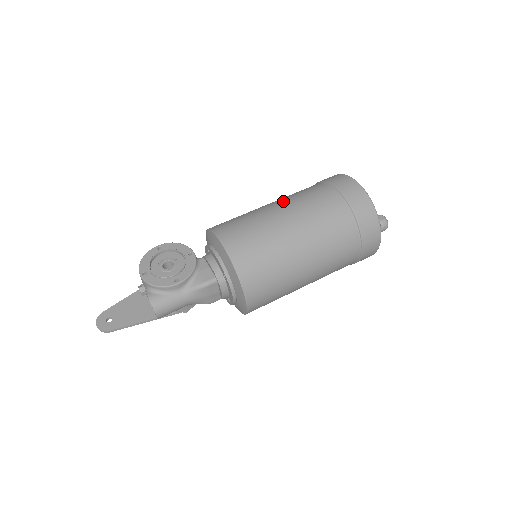
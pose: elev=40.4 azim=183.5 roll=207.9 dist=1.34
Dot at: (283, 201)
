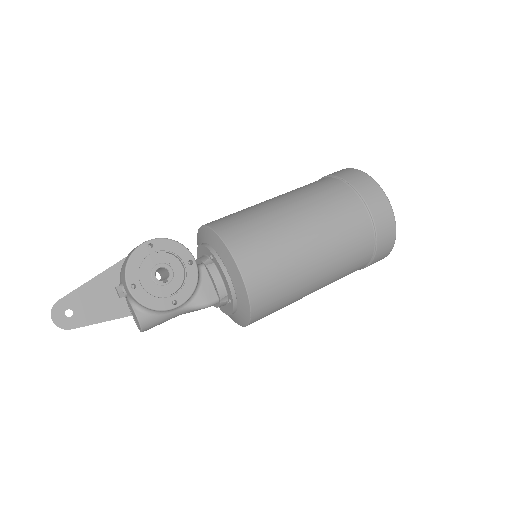
Dot at: (311, 215)
